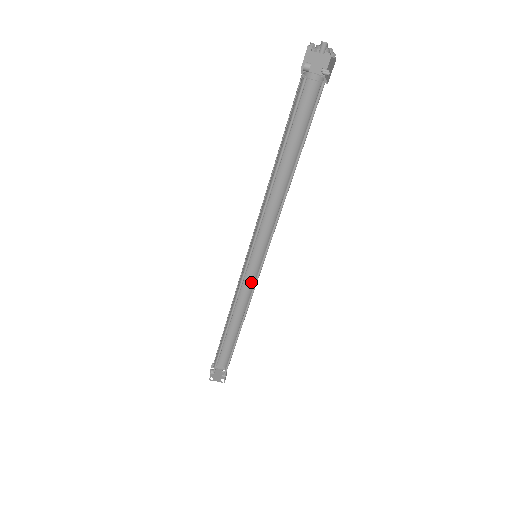
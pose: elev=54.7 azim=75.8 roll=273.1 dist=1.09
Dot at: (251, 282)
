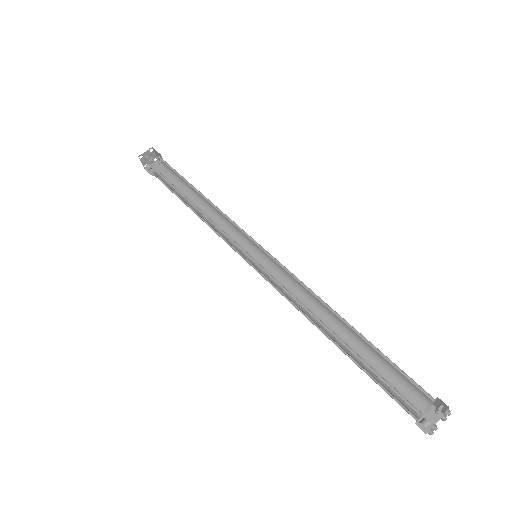
Dot at: (290, 283)
